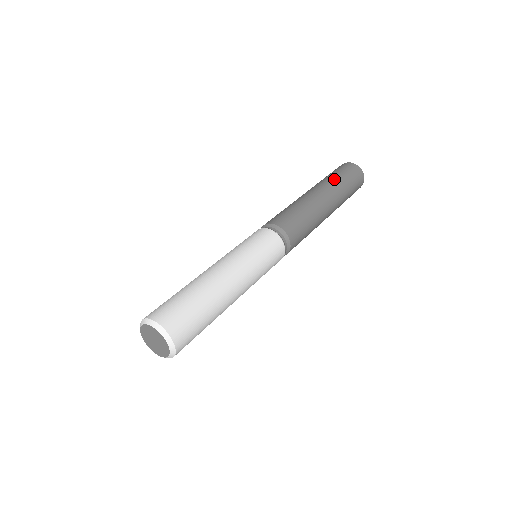
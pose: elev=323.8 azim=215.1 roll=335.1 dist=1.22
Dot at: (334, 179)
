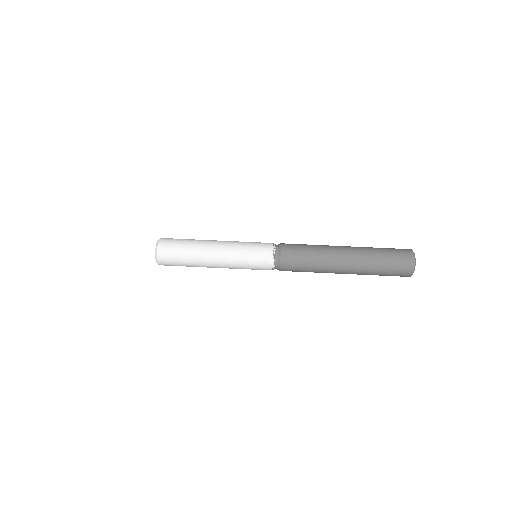
Dot at: (373, 250)
